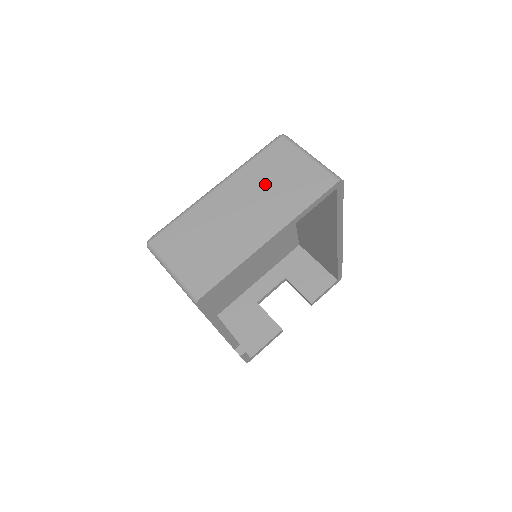
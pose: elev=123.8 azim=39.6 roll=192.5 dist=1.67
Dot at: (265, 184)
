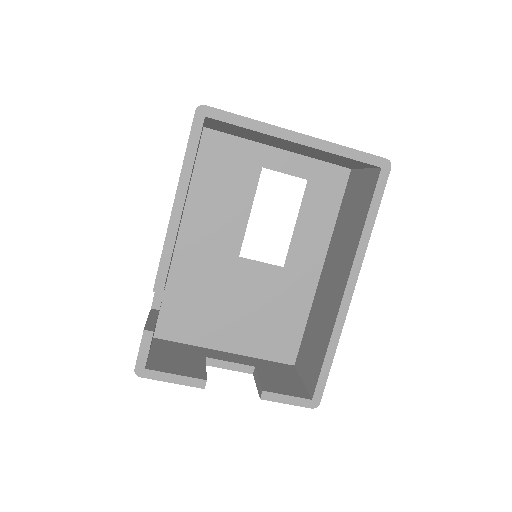
Dot at: occluded
